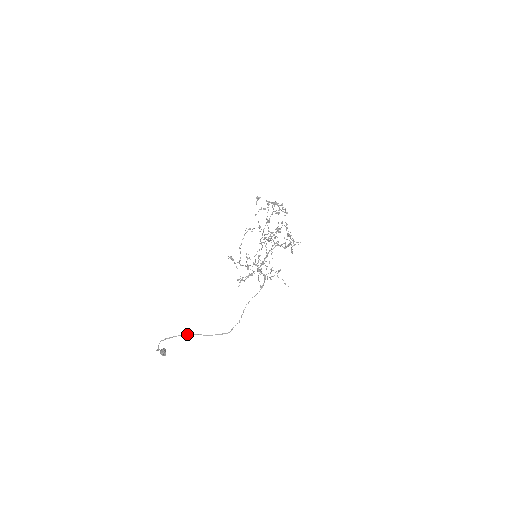
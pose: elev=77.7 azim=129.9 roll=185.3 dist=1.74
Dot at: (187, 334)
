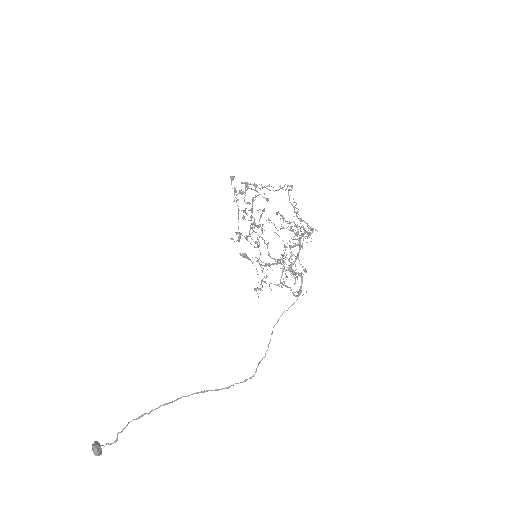
Dot at: (188, 395)
